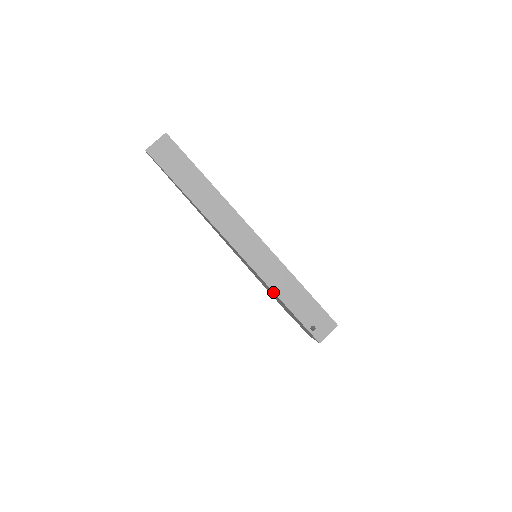
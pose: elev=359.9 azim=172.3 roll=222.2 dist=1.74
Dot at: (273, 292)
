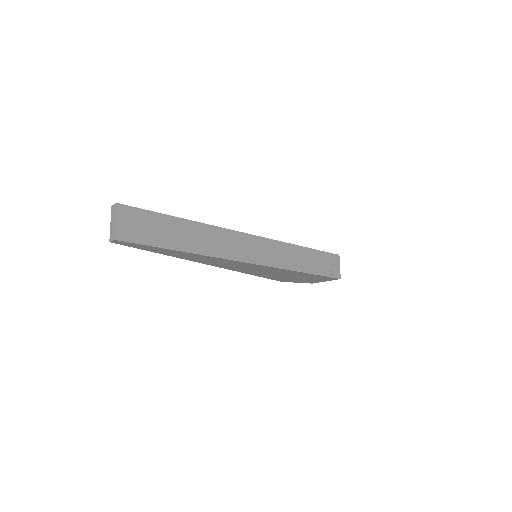
Dot at: (295, 272)
